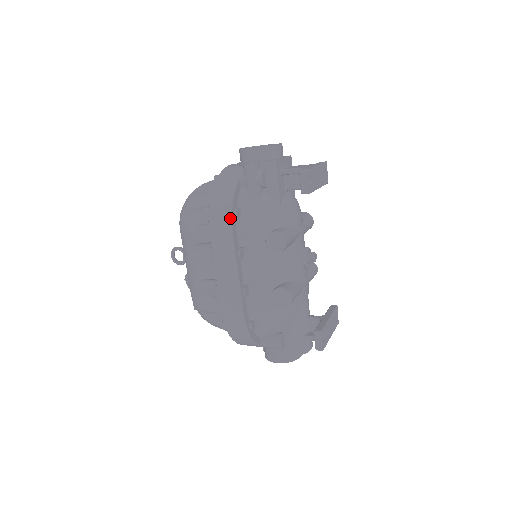
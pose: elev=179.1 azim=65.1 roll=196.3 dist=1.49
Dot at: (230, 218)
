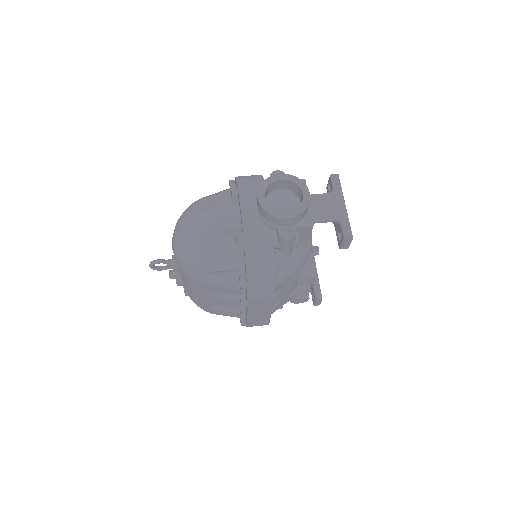
Dot at: (274, 290)
